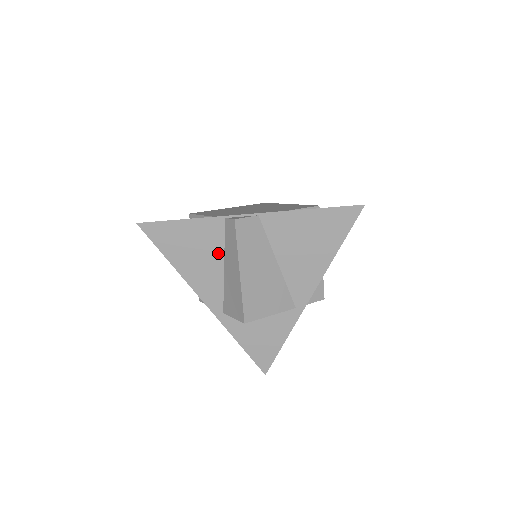
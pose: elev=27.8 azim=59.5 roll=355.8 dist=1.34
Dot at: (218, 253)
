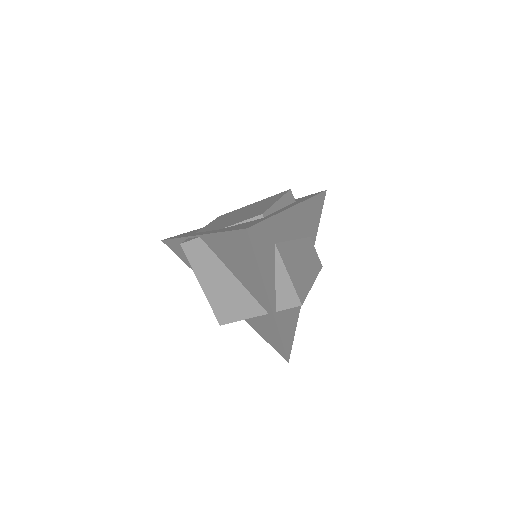
Dot at: occluded
